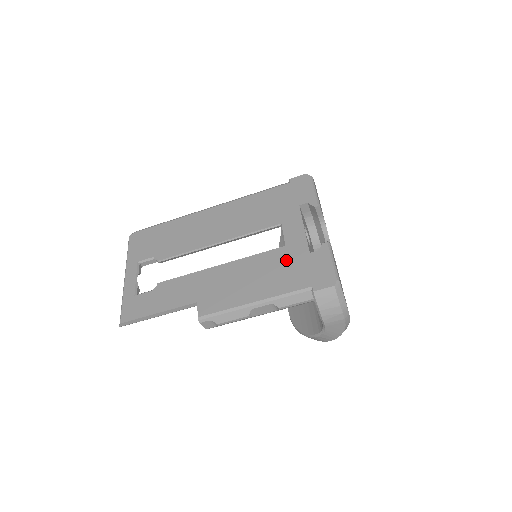
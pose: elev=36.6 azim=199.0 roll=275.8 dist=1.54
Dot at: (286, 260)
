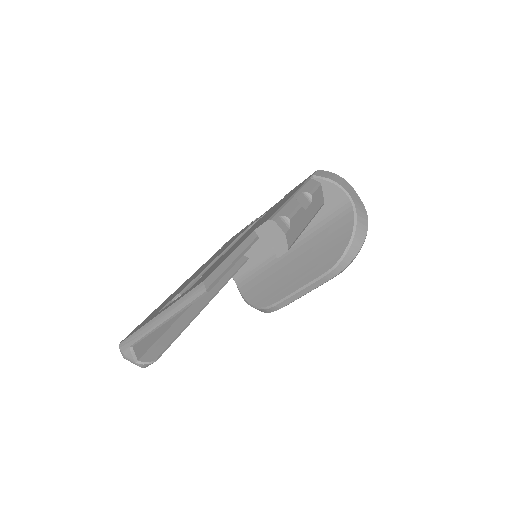
Dot at: occluded
